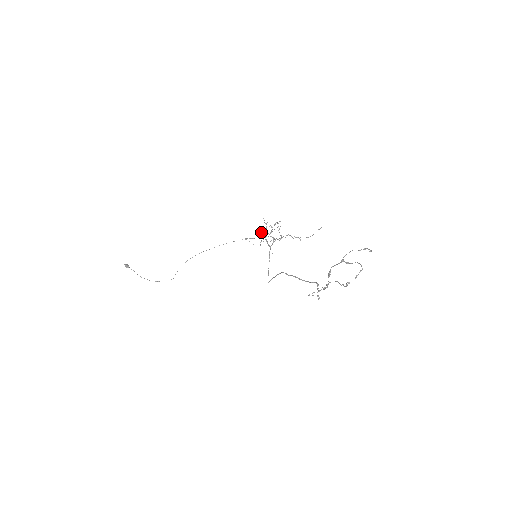
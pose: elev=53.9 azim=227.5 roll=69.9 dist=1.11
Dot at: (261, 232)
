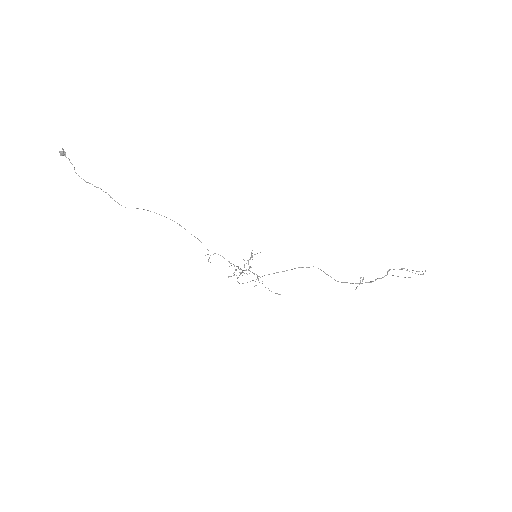
Dot at: occluded
